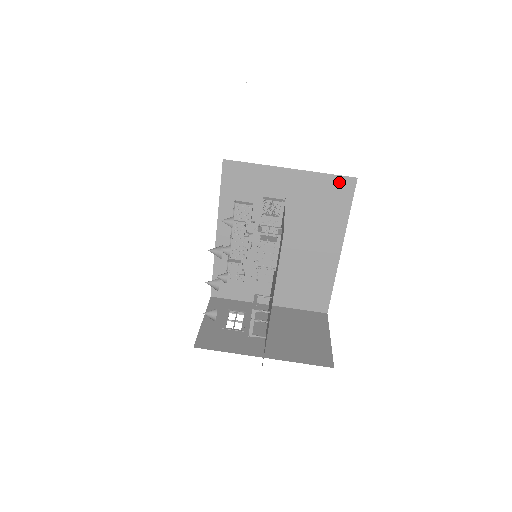
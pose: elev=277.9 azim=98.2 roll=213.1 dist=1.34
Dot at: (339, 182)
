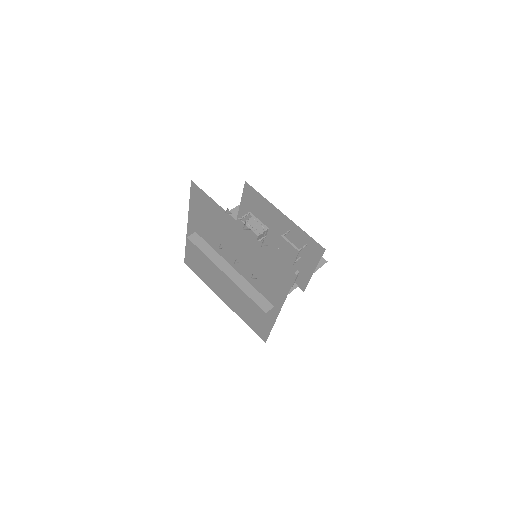
Dot at: occluded
